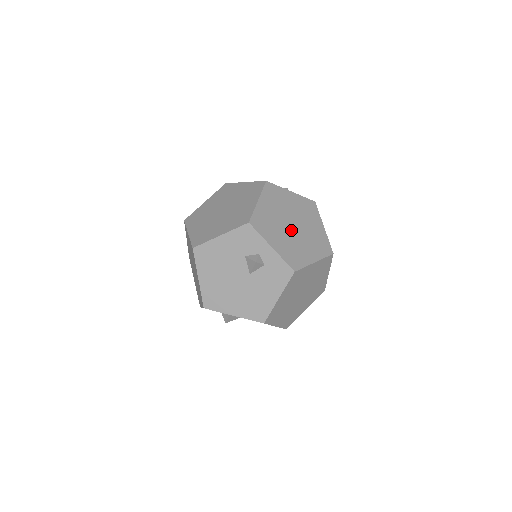
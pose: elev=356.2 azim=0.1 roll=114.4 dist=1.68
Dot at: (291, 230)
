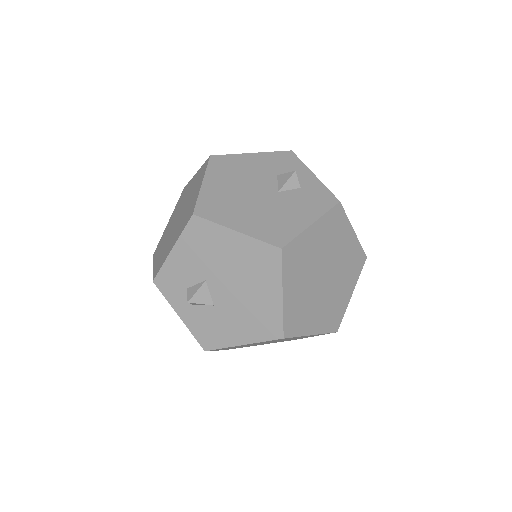
Dot at: occluded
